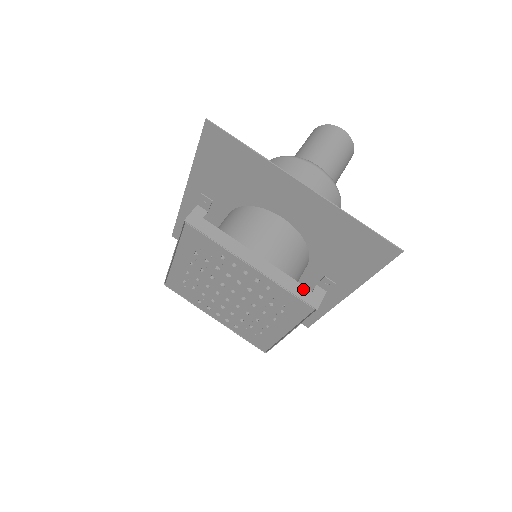
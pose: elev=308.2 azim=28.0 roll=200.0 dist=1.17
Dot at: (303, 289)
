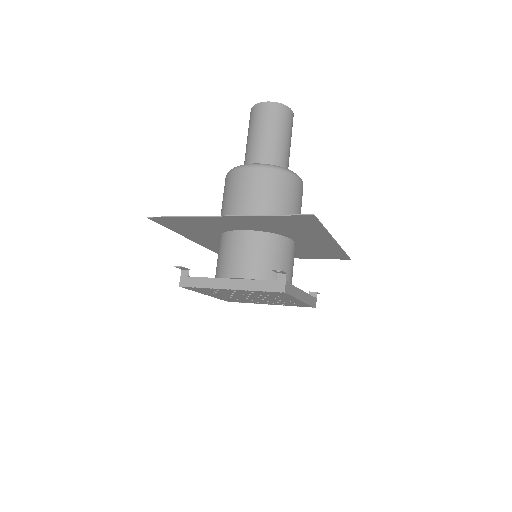
Dot at: (269, 283)
